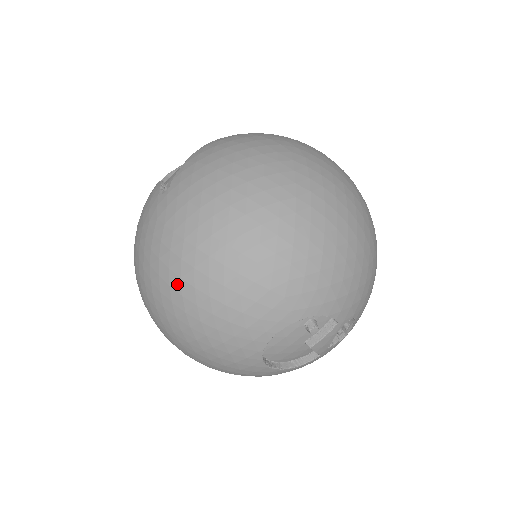
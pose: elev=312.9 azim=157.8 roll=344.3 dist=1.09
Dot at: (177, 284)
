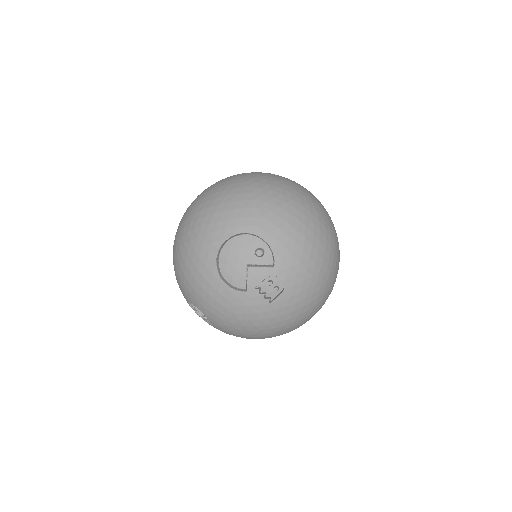
Dot at: (217, 189)
